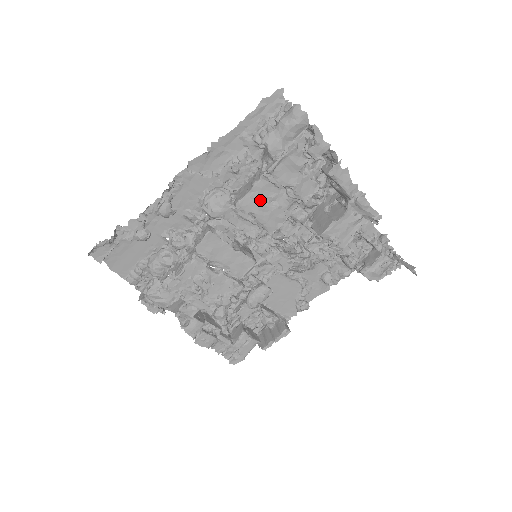
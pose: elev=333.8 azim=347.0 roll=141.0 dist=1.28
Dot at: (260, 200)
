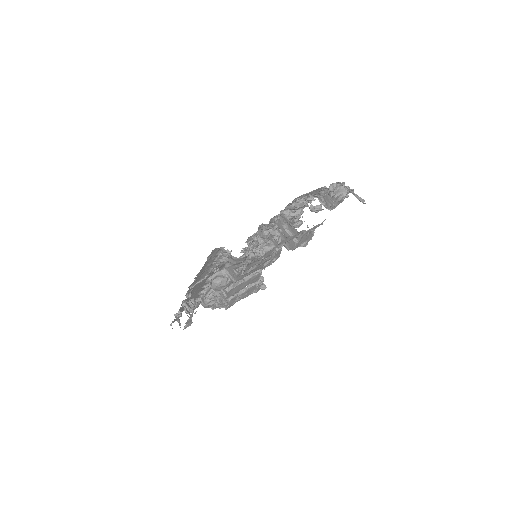
Dot at: (245, 273)
